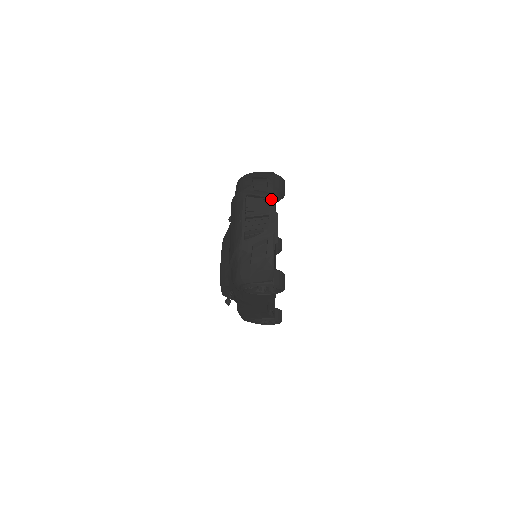
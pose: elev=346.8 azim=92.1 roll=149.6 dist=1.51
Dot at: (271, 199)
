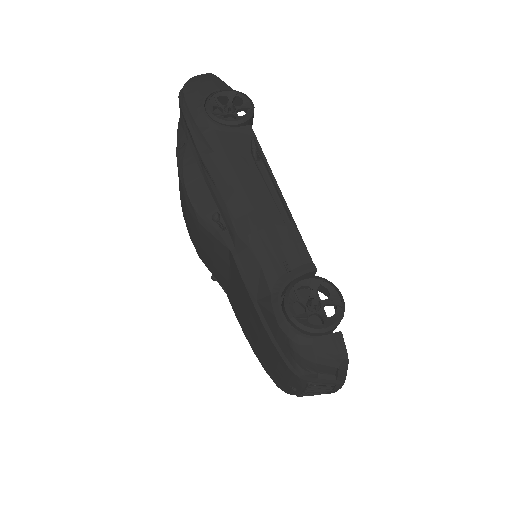
Dot at: (339, 385)
